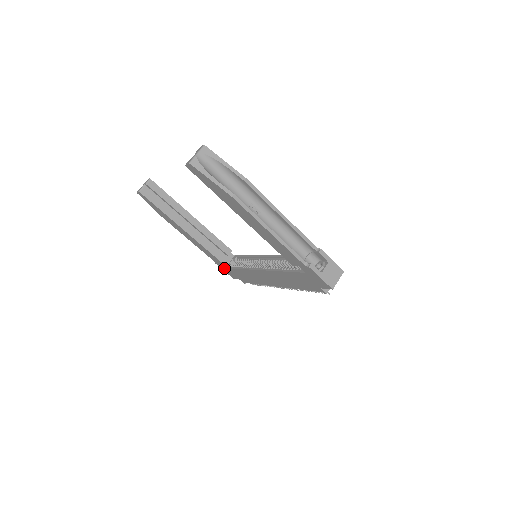
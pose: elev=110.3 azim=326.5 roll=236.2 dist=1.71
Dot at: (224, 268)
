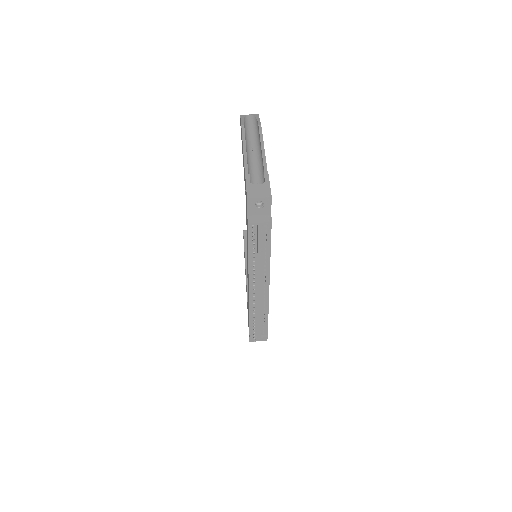
Dot at: occluded
